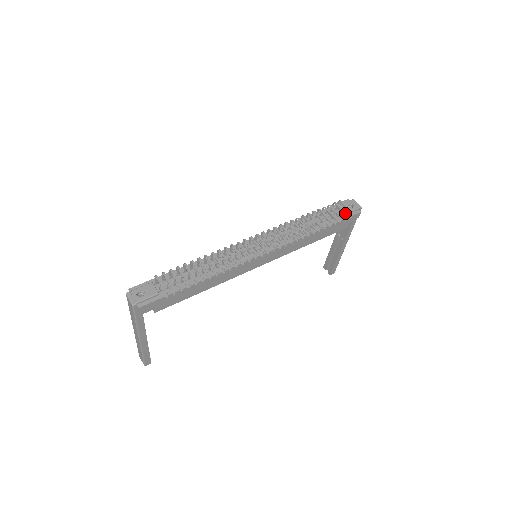
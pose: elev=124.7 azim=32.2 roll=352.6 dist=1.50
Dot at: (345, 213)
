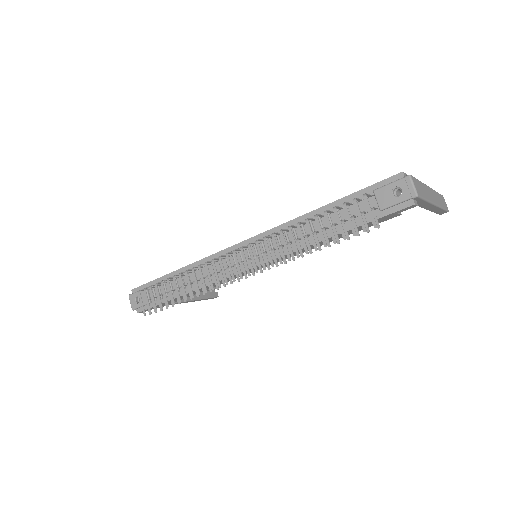
Dot at: (363, 225)
